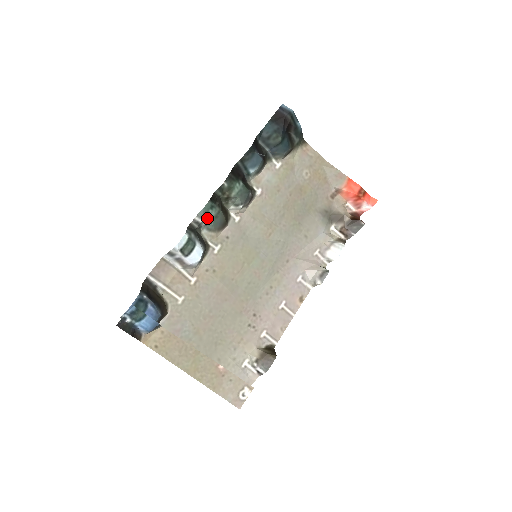
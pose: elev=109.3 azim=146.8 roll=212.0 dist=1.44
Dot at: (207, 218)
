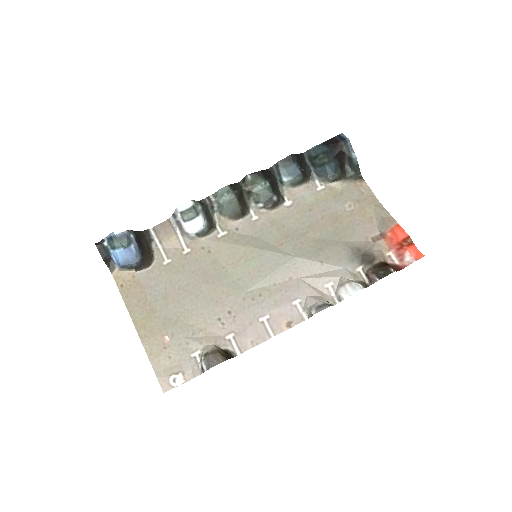
Dot at: (220, 199)
